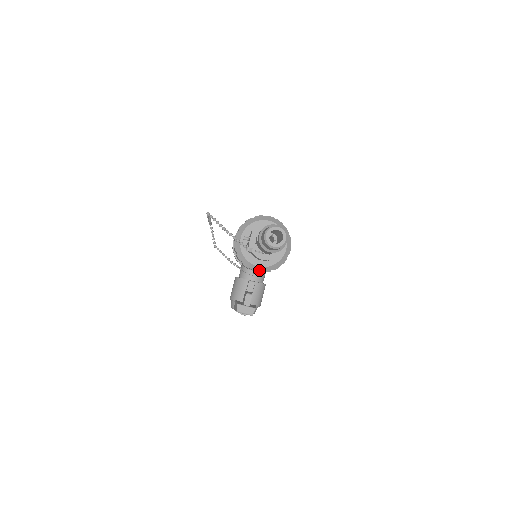
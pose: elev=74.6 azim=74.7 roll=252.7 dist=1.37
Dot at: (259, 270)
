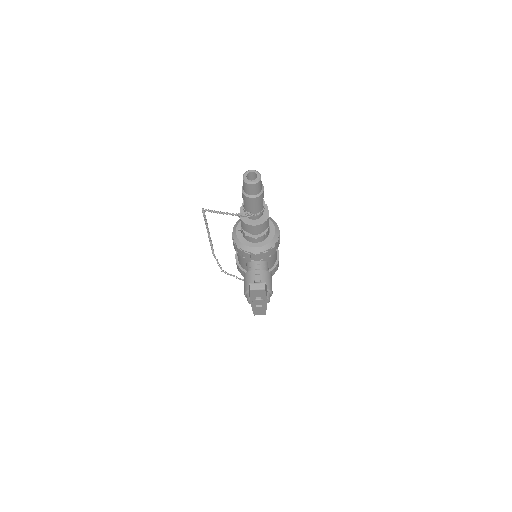
Dot at: (259, 251)
